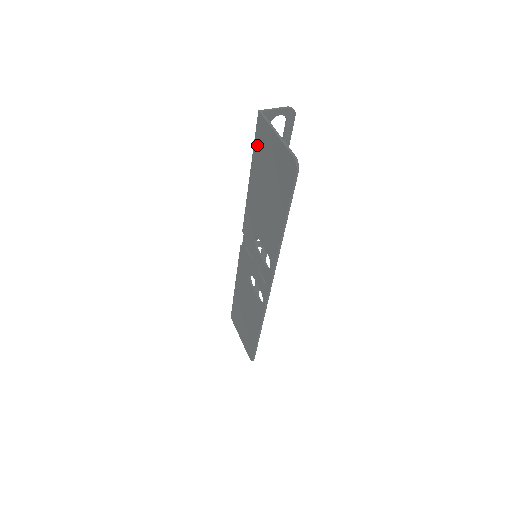
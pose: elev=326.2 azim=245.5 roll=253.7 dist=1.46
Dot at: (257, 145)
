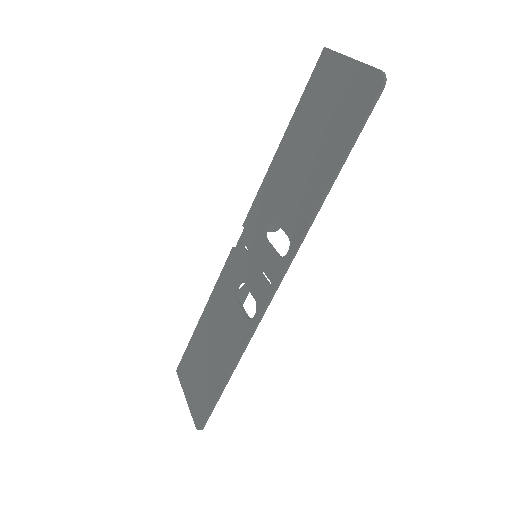
Dot at: (309, 91)
